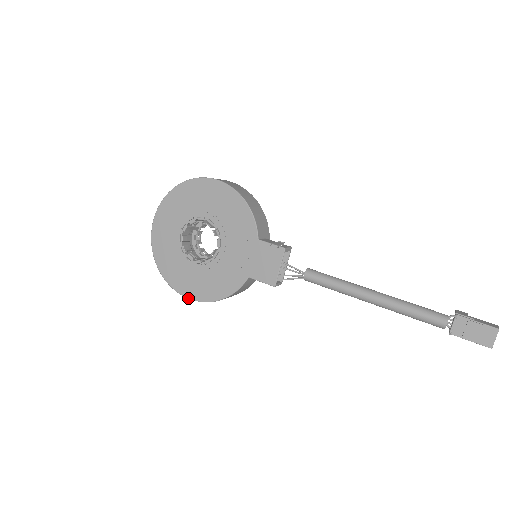
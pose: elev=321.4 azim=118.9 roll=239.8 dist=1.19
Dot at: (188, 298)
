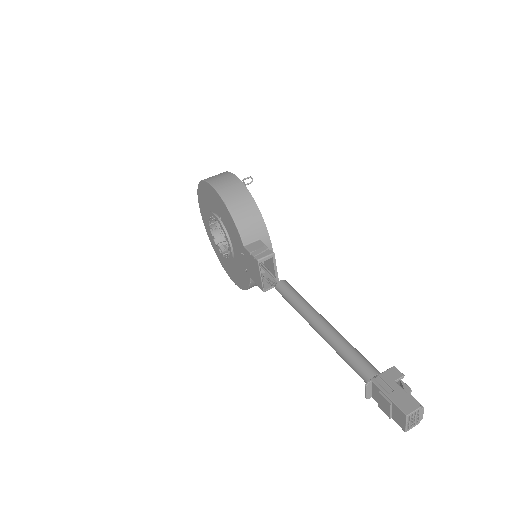
Dot at: (233, 281)
